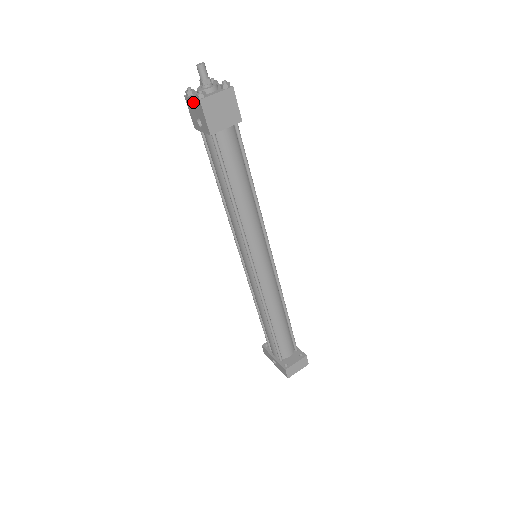
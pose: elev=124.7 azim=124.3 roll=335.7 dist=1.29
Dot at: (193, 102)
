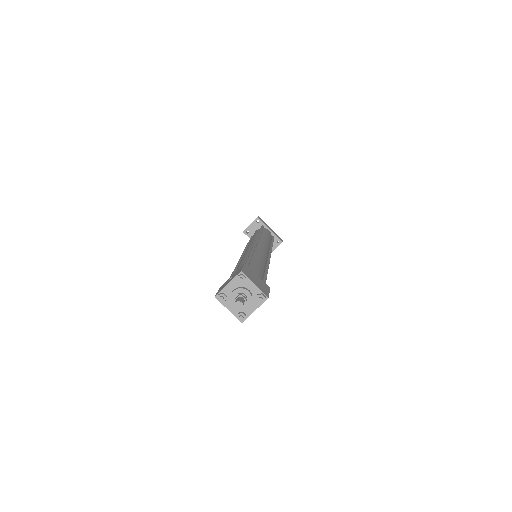
Dot at: (229, 309)
